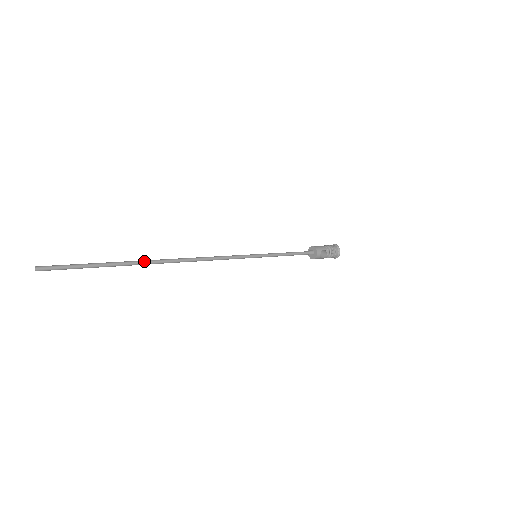
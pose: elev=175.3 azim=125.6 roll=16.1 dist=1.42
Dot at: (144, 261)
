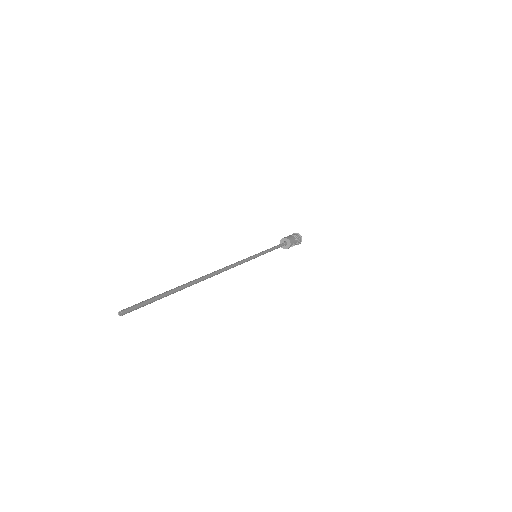
Dot at: (193, 283)
